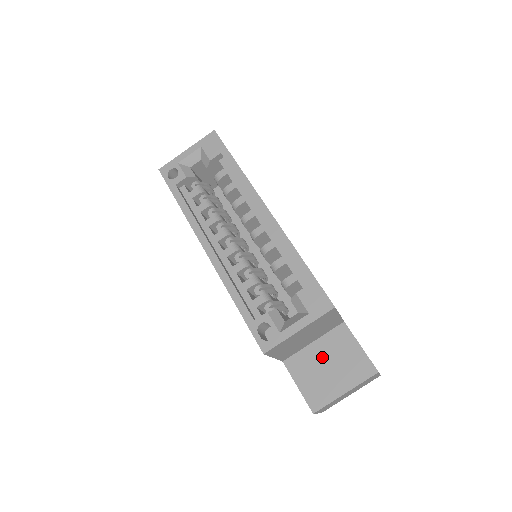
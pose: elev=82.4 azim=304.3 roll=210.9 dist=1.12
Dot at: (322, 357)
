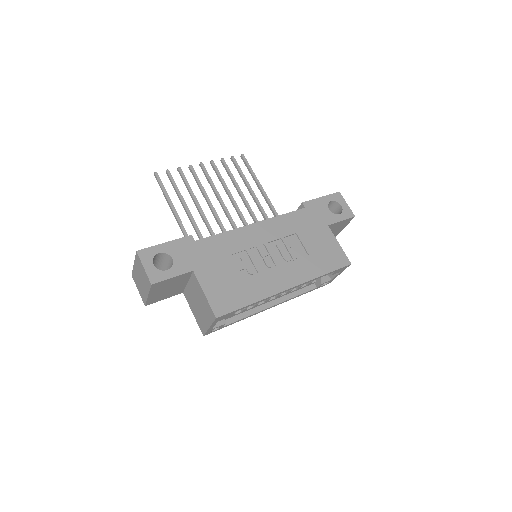
Dot at: occluded
